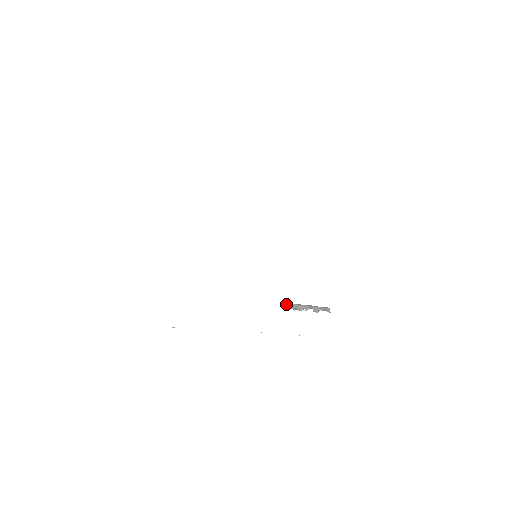
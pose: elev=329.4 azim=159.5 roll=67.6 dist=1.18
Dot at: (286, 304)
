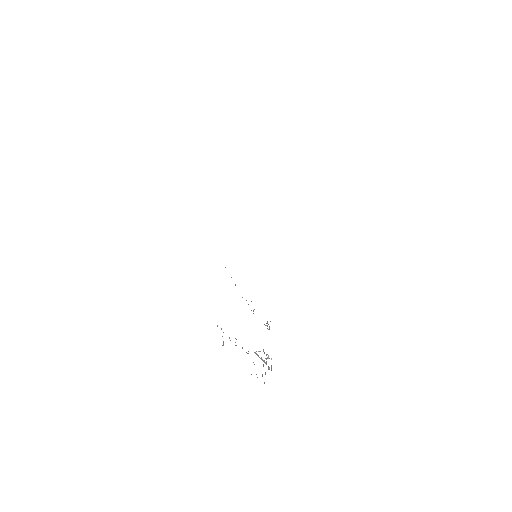
Dot at: occluded
